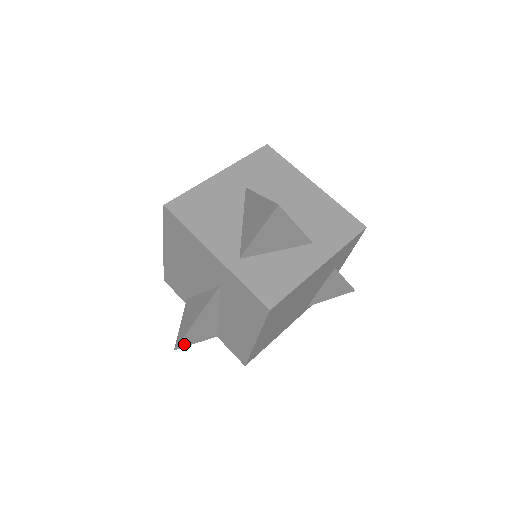
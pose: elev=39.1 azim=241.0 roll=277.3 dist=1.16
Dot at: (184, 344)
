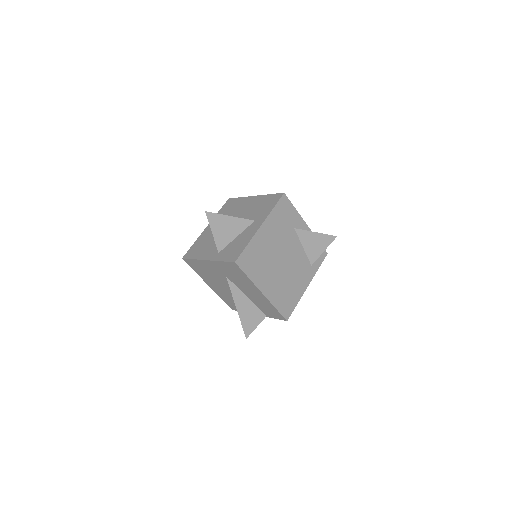
Dot at: (248, 331)
